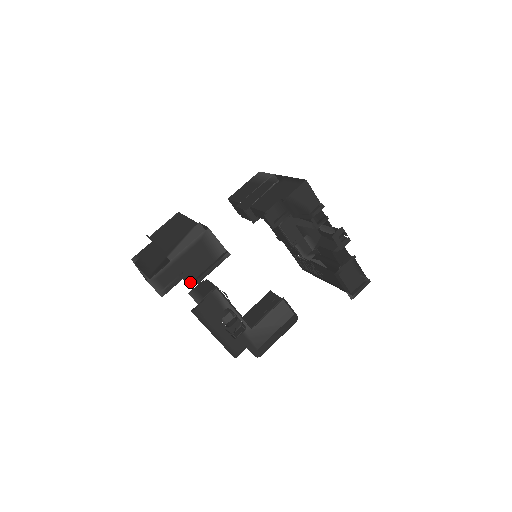
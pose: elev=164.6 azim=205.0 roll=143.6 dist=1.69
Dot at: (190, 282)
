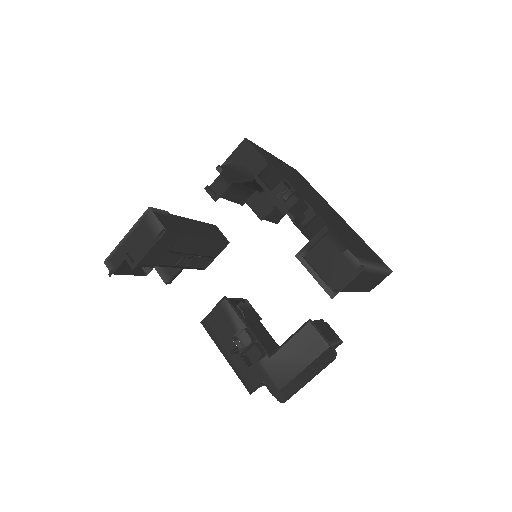
Dot at: (131, 262)
